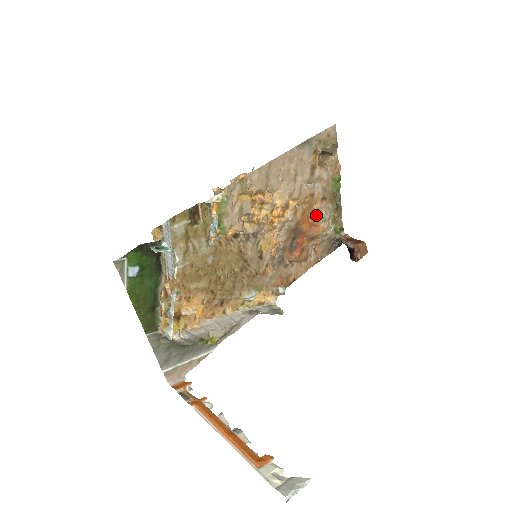
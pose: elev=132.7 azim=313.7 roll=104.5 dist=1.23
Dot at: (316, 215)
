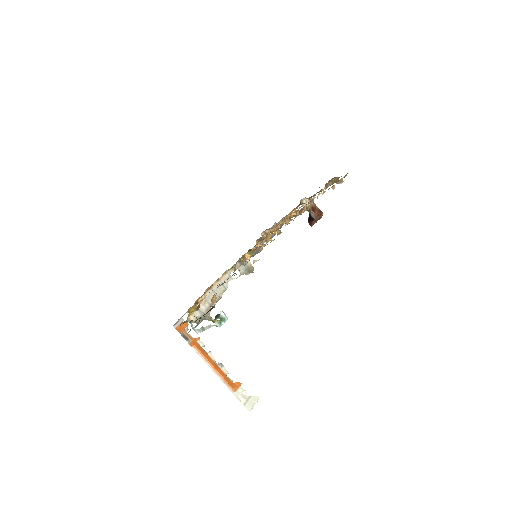
Dot at: occluded
